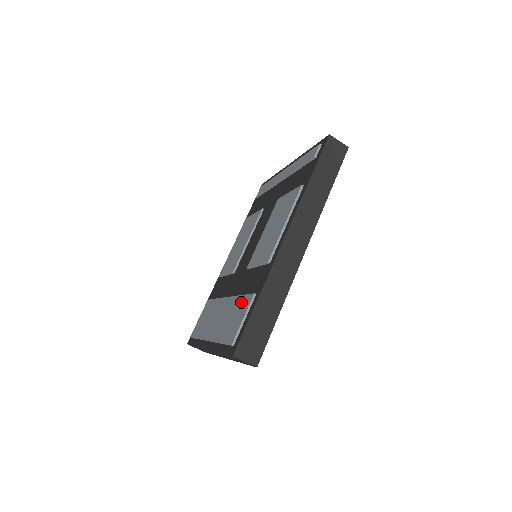
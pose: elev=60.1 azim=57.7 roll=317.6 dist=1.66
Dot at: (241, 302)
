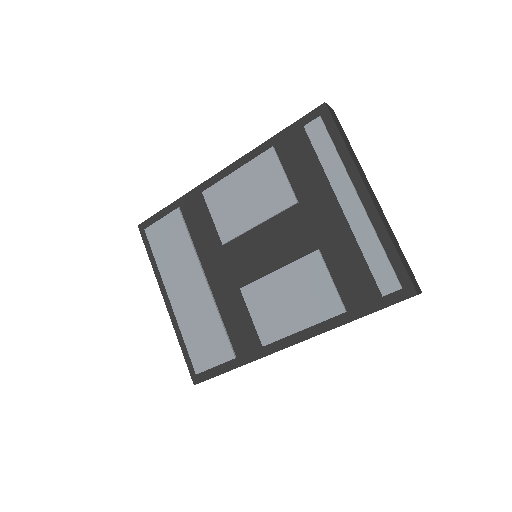
Dot at: (219, 337)
